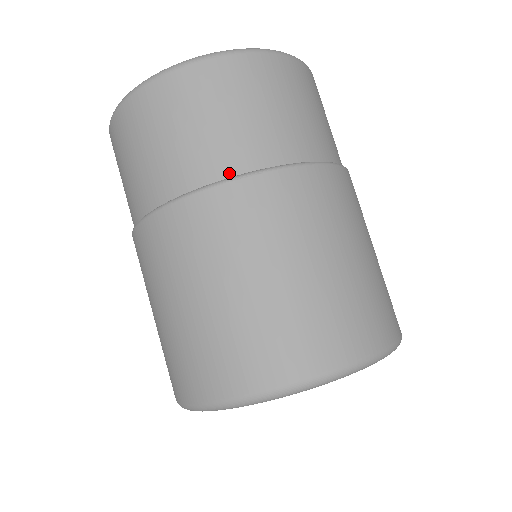
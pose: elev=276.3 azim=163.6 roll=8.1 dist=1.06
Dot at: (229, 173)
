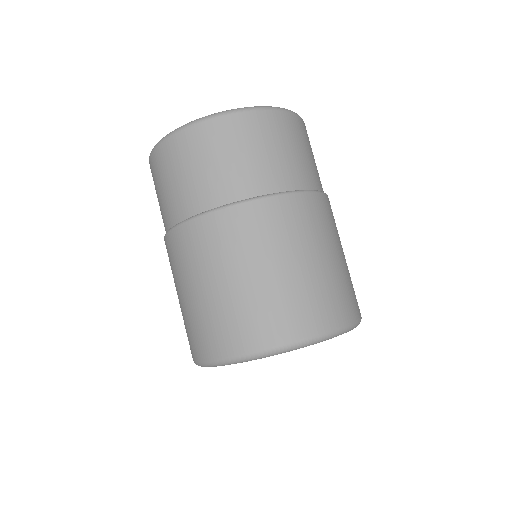
Dot at: (201, 209)
